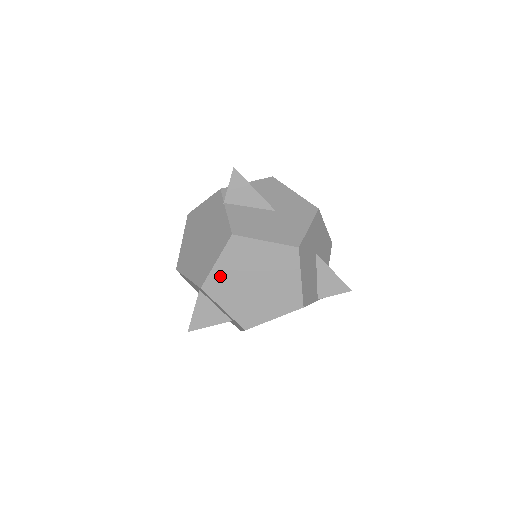
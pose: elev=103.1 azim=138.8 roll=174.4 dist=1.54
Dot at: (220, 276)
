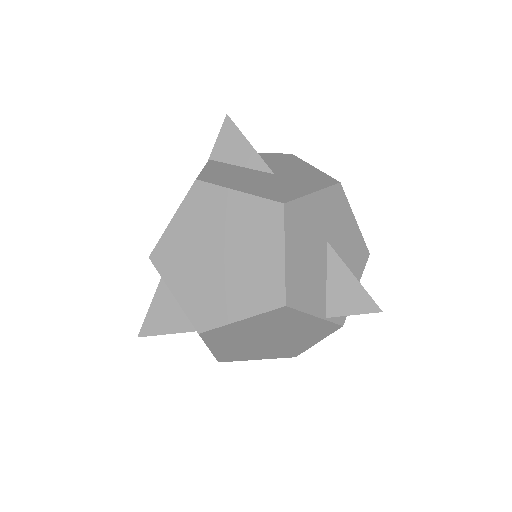
Dot at: (175, 241)
